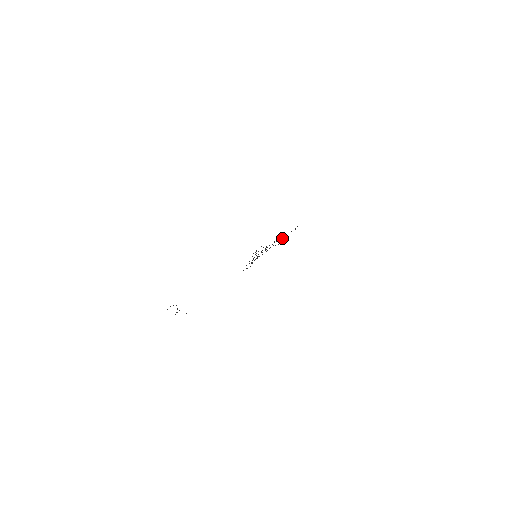
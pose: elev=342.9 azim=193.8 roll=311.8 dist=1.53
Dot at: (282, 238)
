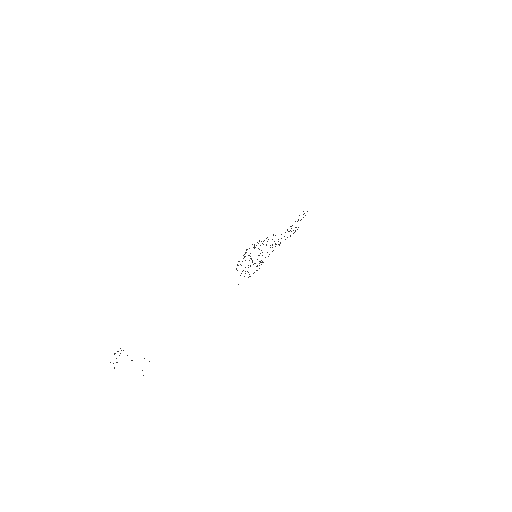
Dot at: occluded
